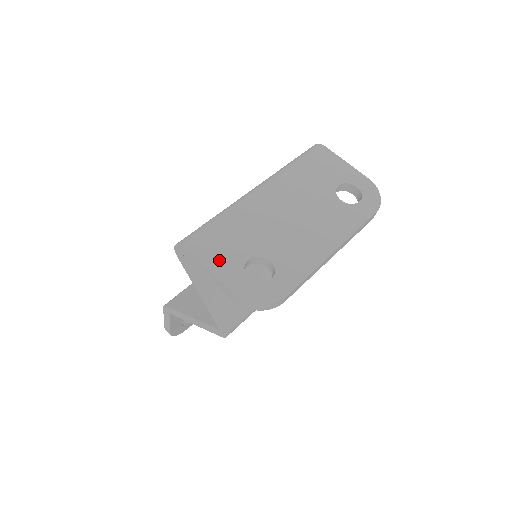
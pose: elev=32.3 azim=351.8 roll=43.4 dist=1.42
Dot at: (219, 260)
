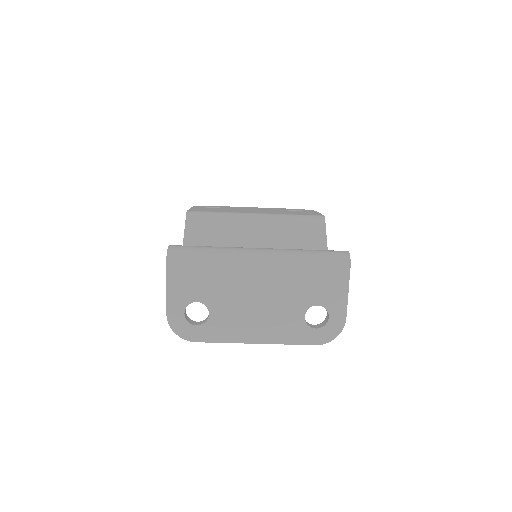
Dot at: (179, 287)
